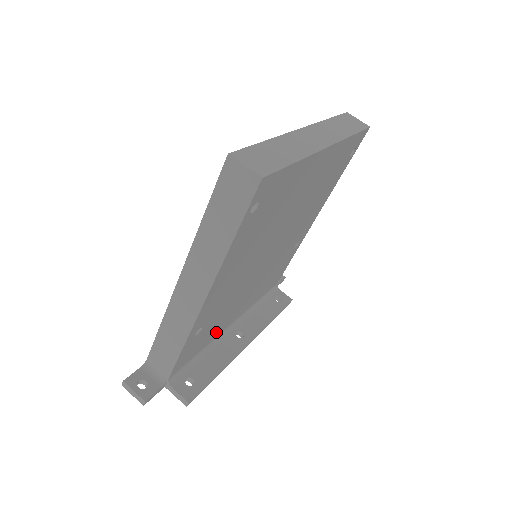
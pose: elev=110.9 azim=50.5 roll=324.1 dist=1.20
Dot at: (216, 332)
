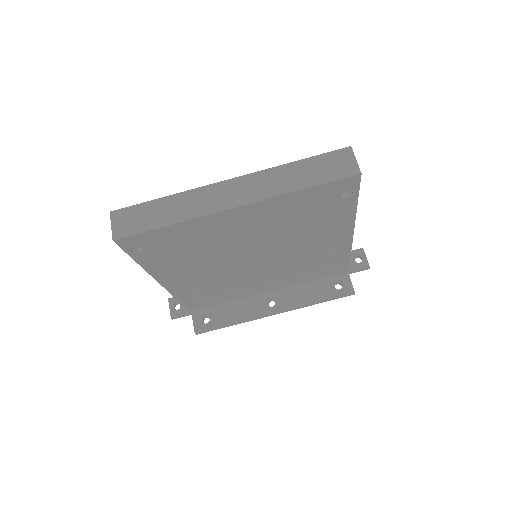
Dot at: (239, 295)
